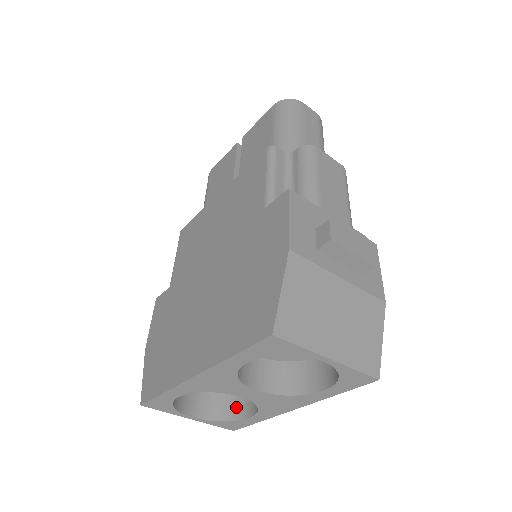
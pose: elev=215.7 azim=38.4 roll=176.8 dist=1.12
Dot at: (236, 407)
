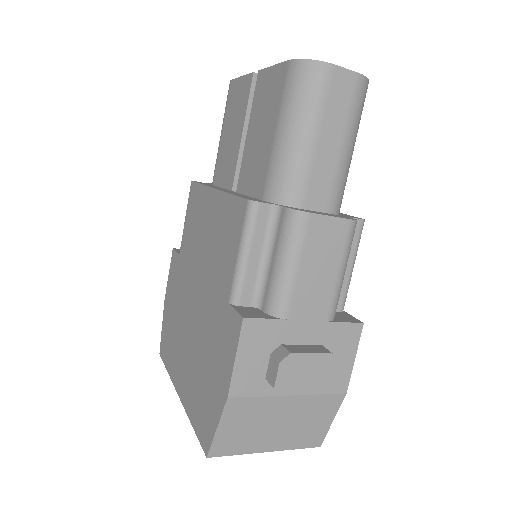
Dot at: occluded
